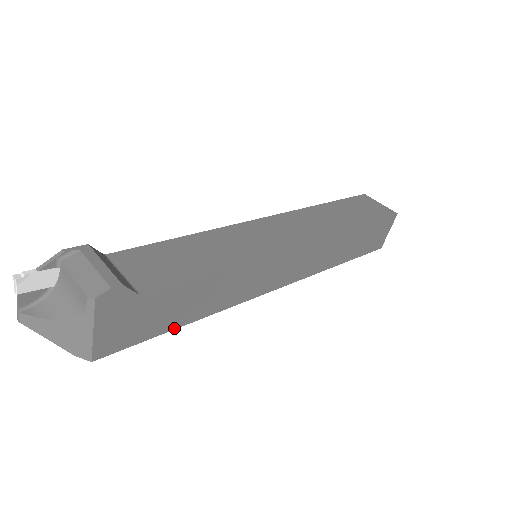
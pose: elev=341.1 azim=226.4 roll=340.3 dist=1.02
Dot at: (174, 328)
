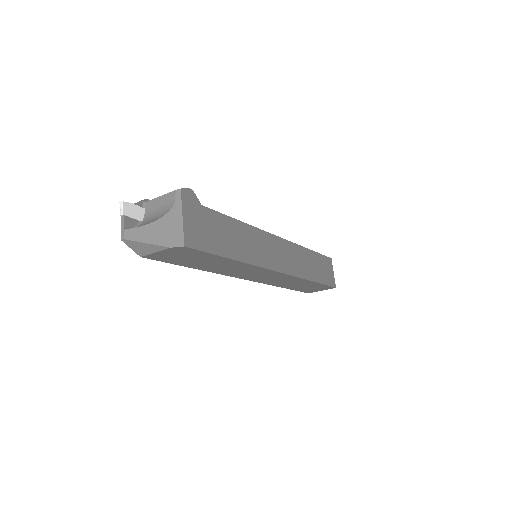
Dot at: (226, 257)
